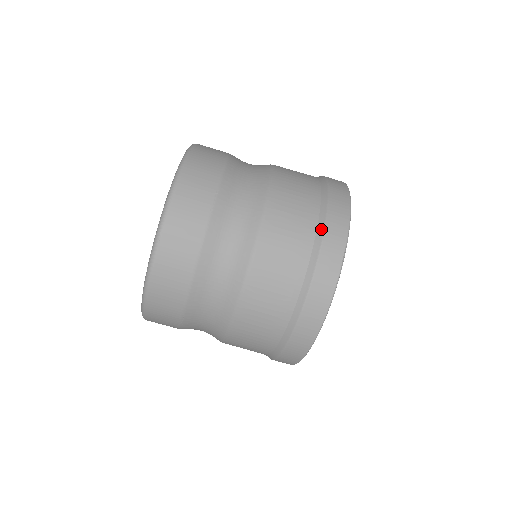
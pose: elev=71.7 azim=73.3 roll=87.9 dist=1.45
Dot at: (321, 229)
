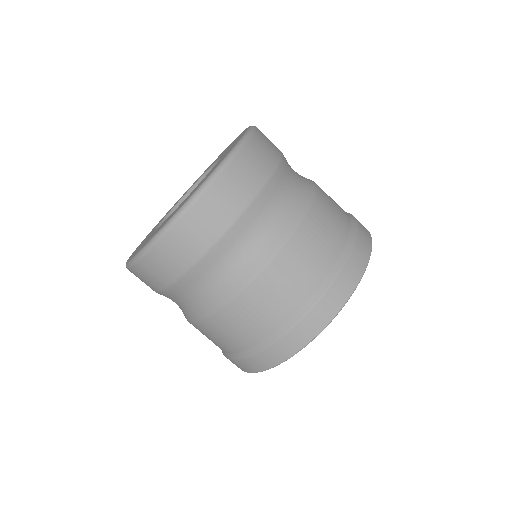
Dot at: (289, 326)
